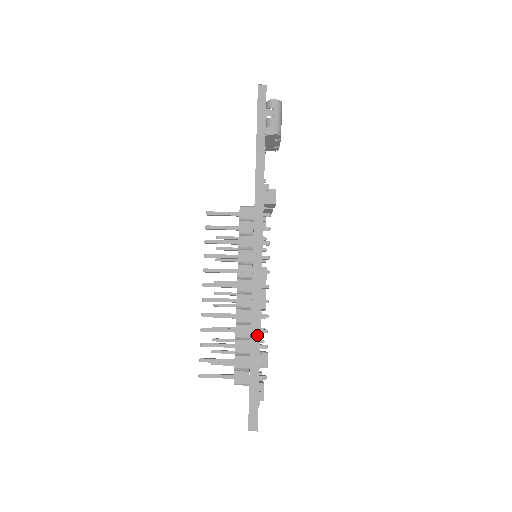
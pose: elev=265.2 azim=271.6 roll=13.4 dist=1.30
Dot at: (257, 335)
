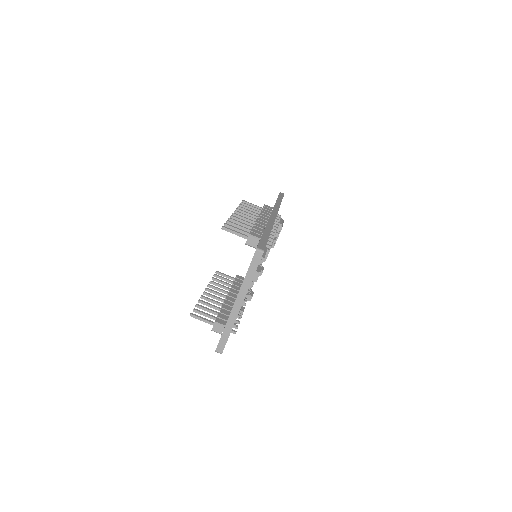
Dot at: (269, 229)
